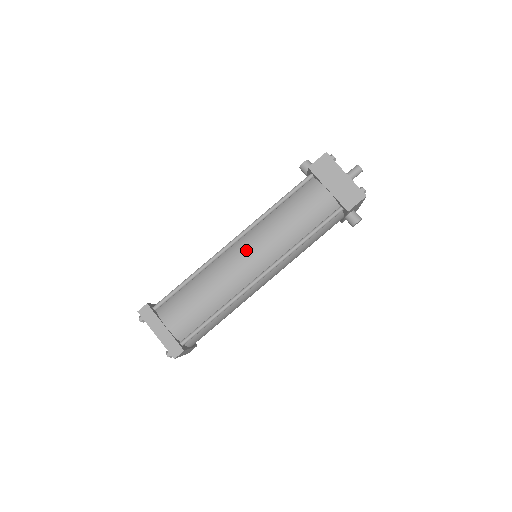
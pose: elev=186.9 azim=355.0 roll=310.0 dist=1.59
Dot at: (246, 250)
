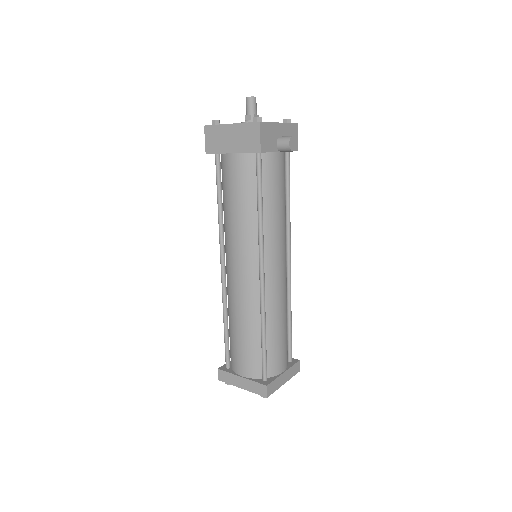
Dot at: (232, 266)
